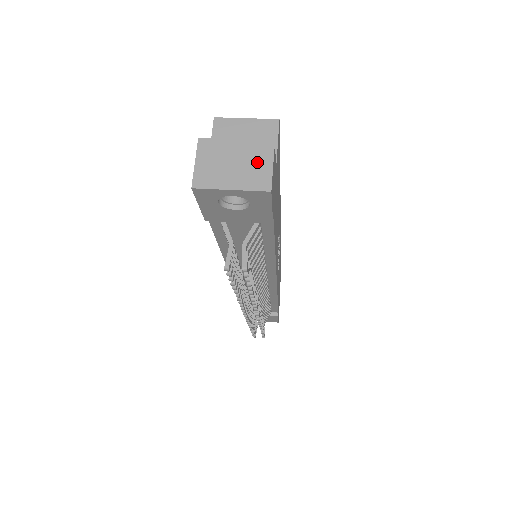
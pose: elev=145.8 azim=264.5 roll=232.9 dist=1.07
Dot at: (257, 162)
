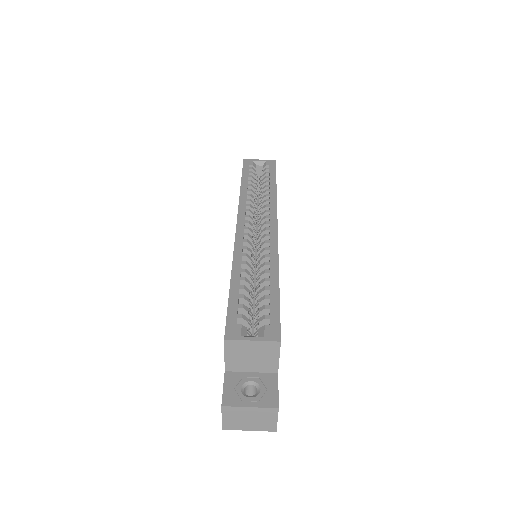
Dot at: (266, 419)
